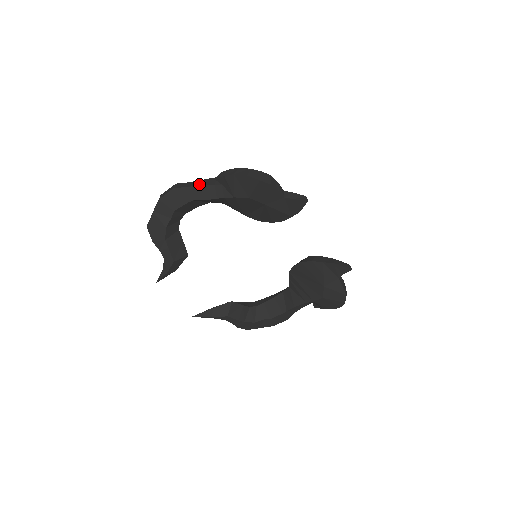
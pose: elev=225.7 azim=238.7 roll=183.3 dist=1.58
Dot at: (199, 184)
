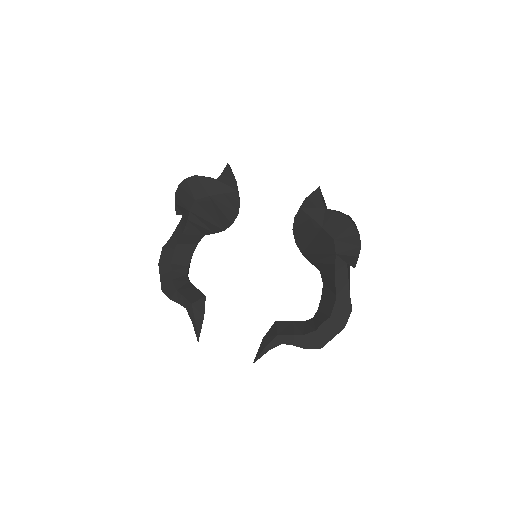
Dot at: (175, 231)
